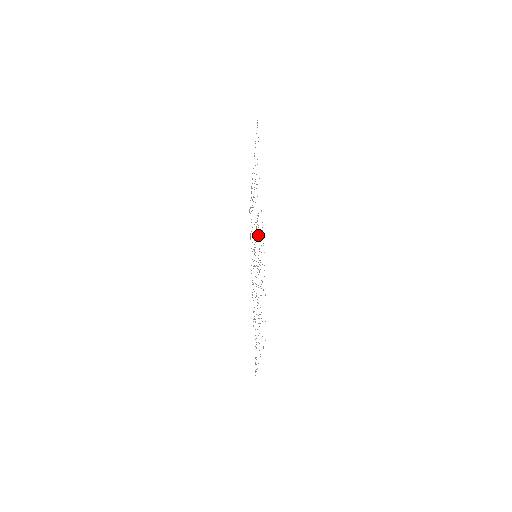
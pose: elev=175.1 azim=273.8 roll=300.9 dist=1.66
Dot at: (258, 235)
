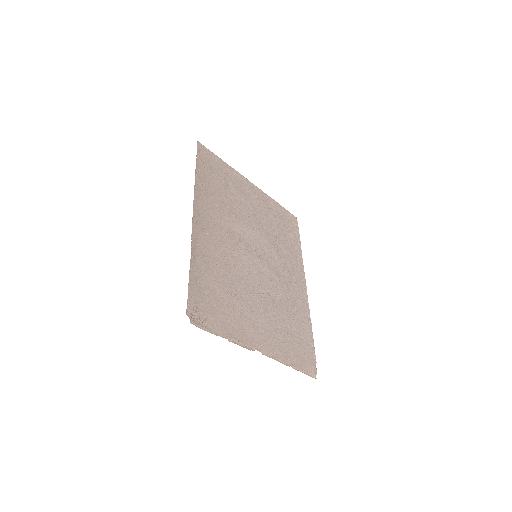
Dot at: (226, 236)
